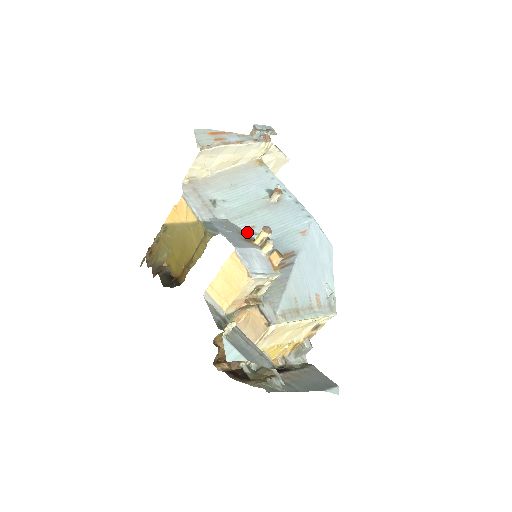
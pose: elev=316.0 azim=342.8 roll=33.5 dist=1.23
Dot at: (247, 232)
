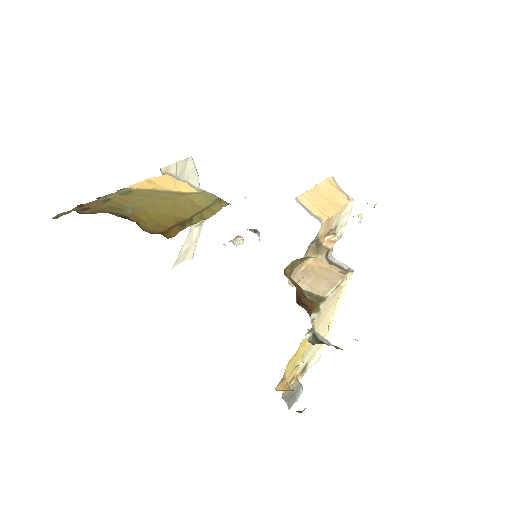
Dot at: occluded
